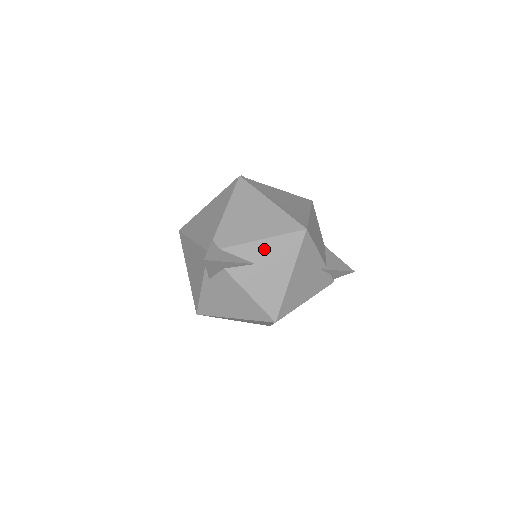
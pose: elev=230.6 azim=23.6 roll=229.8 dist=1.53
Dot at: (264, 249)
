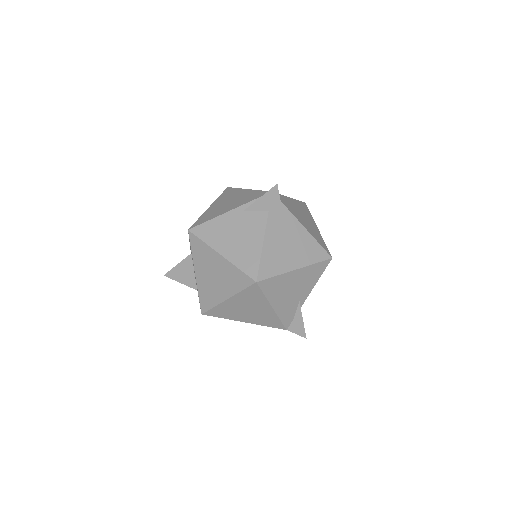
Dot at: (301, 234)
